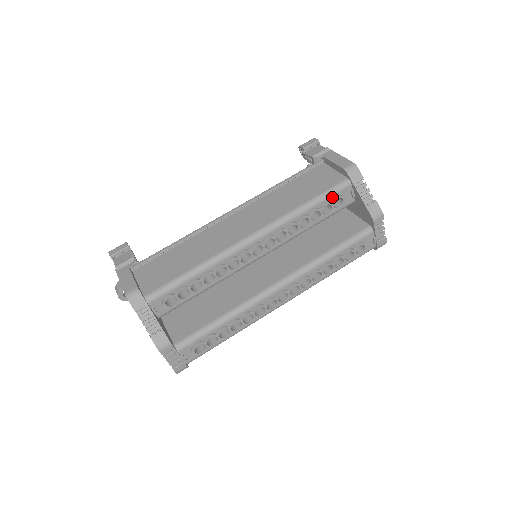
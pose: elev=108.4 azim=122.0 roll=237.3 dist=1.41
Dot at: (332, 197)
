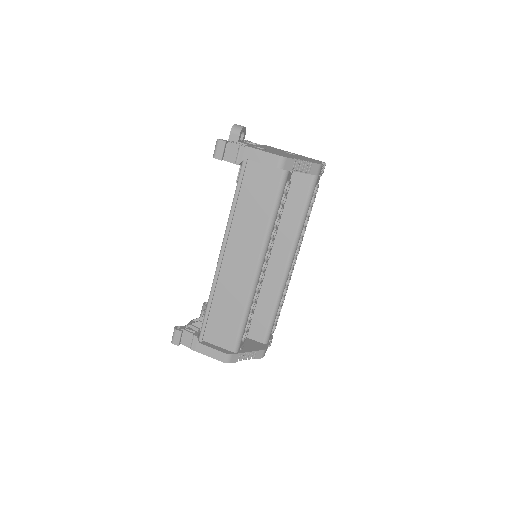
Dot at: (283, 192)
